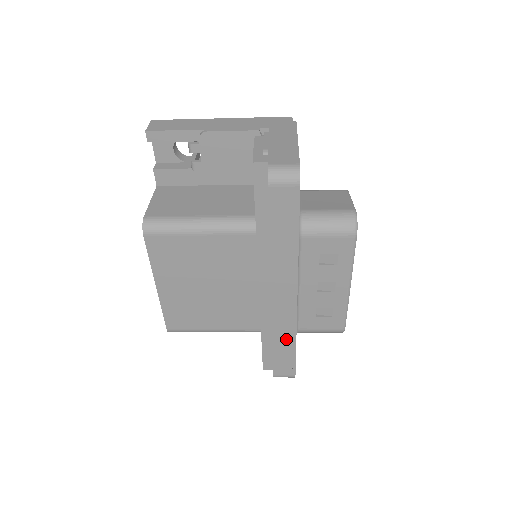
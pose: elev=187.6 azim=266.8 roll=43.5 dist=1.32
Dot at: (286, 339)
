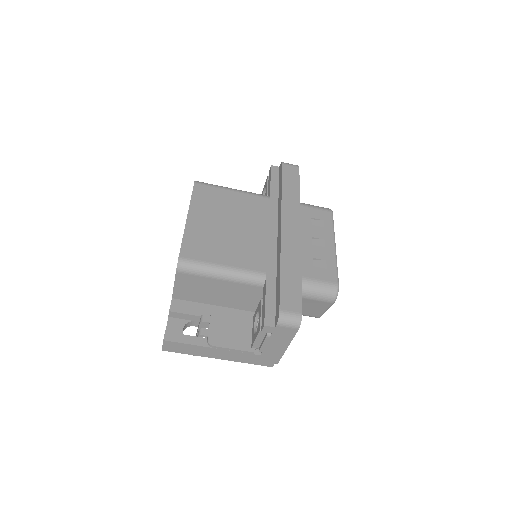
Dot at: (292, 267)
